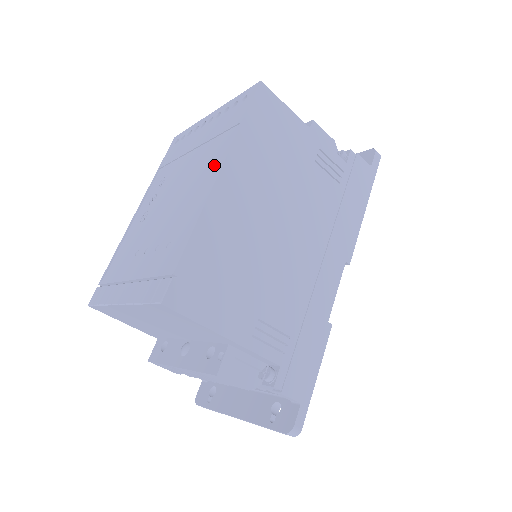
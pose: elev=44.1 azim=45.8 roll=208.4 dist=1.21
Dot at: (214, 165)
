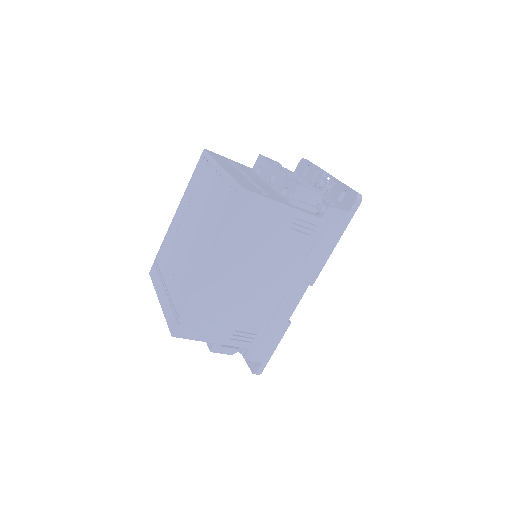
Dot at: (208, 246)
